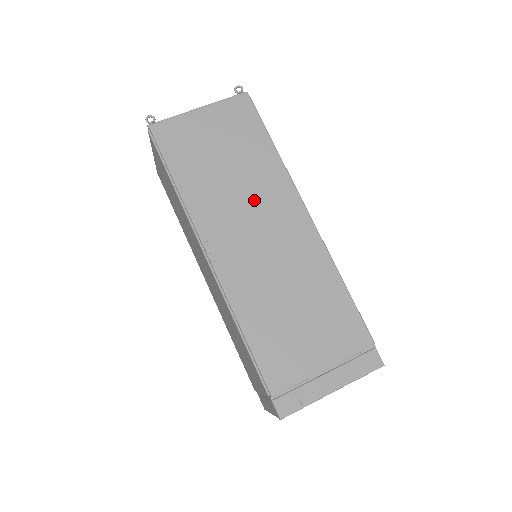
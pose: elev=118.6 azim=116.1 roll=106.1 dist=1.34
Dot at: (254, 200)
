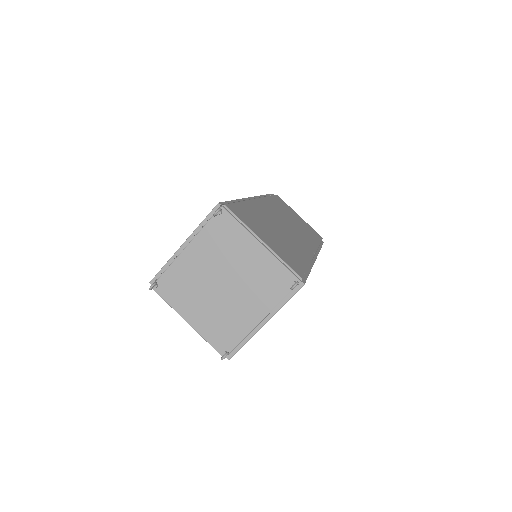
Dot at: occluded
